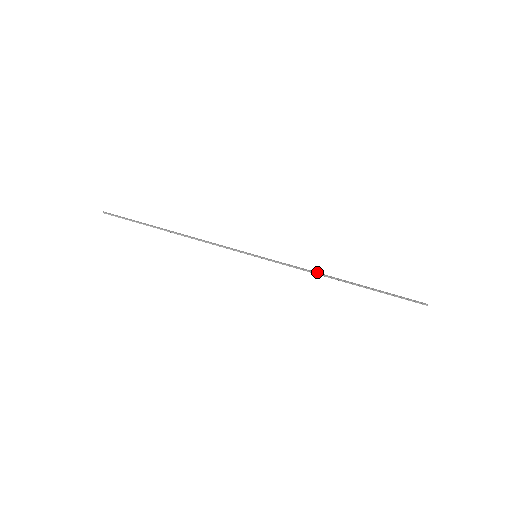
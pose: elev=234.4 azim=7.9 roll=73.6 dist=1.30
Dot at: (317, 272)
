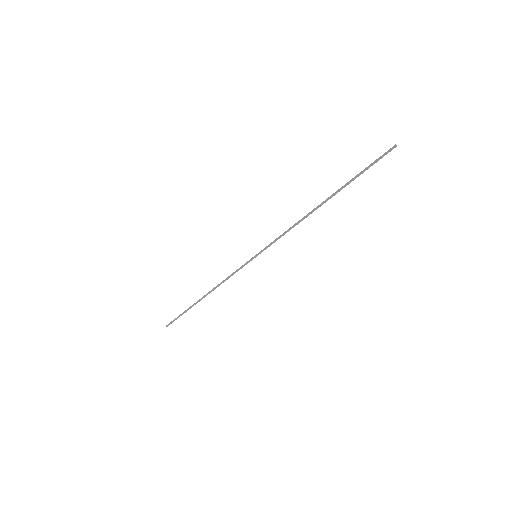
Dot at: (299, 221)
